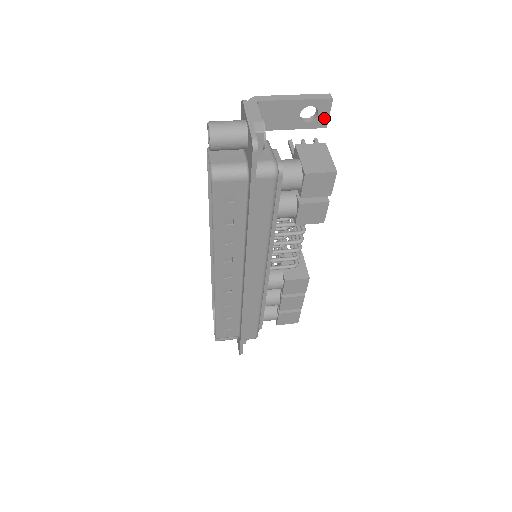
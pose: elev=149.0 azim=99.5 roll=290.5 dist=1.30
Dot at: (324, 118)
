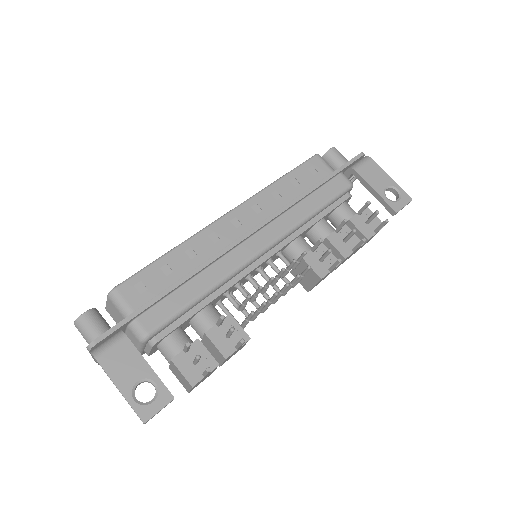
Dot at: (161, 403)
